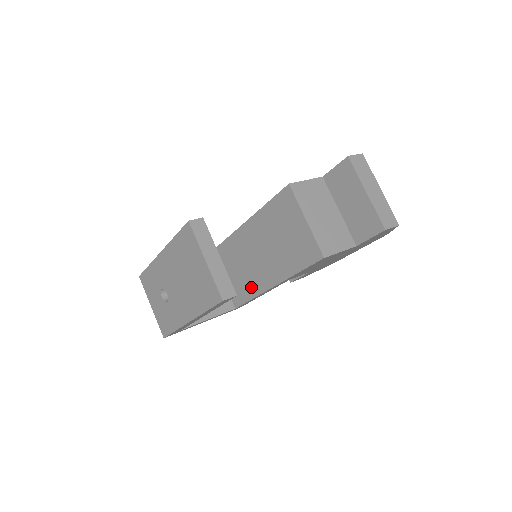
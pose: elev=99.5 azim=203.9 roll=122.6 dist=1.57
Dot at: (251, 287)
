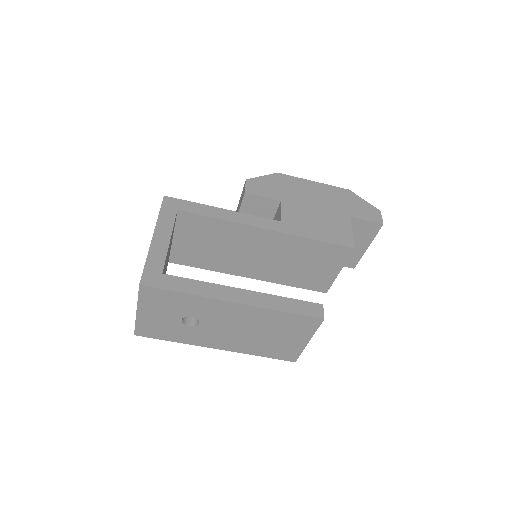
Dot at: (218, 264)
